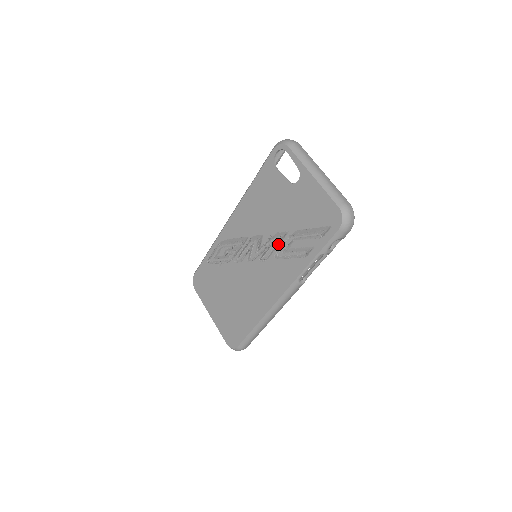
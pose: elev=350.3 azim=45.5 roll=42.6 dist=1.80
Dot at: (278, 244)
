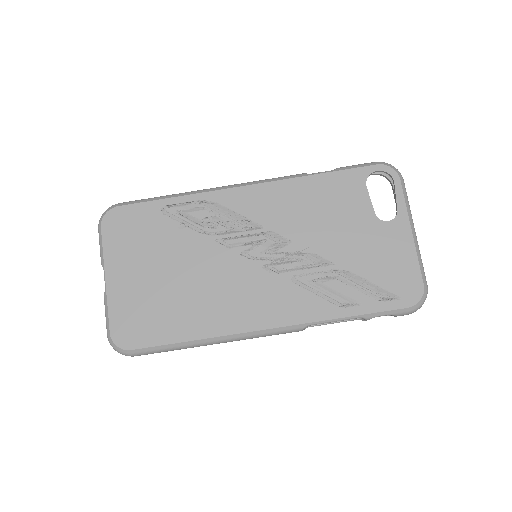
Dot at: (308, 267)
